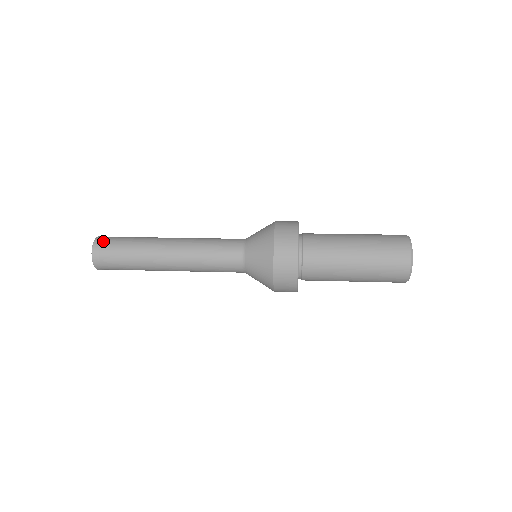
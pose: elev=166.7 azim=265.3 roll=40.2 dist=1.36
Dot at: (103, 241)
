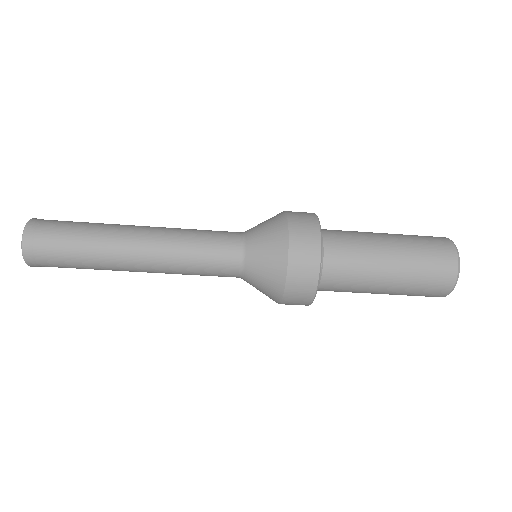
Dot at: occluded
